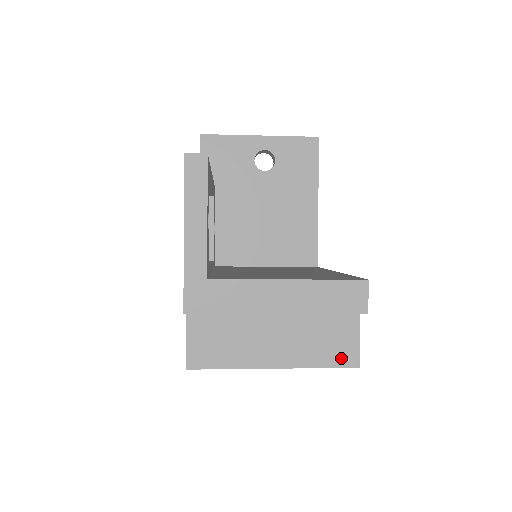
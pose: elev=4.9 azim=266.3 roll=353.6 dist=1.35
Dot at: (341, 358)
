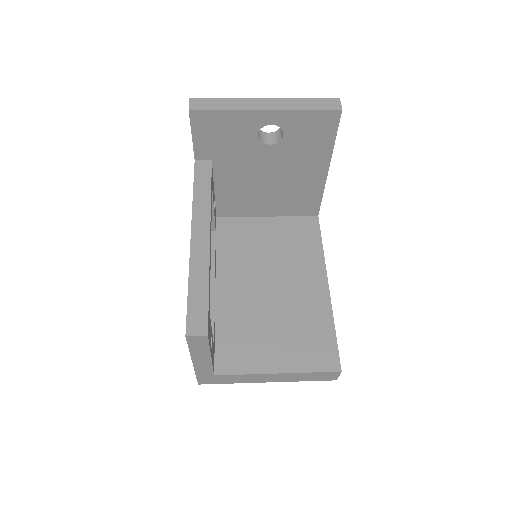
Dot at: occluded
